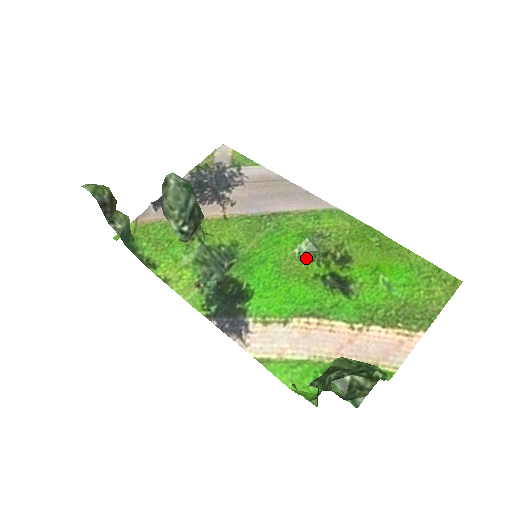
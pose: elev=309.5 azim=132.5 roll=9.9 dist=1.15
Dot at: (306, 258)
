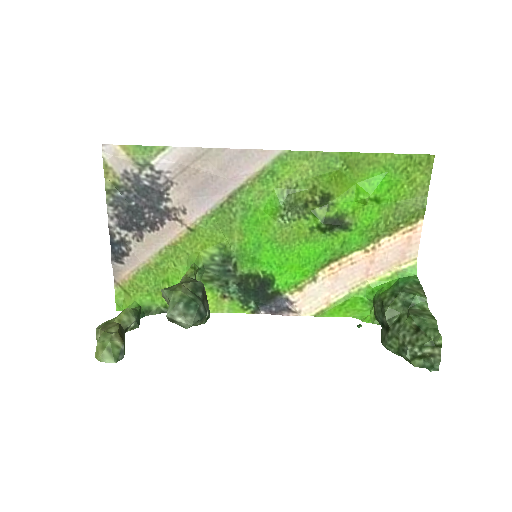
Dot at: (292, 220)
